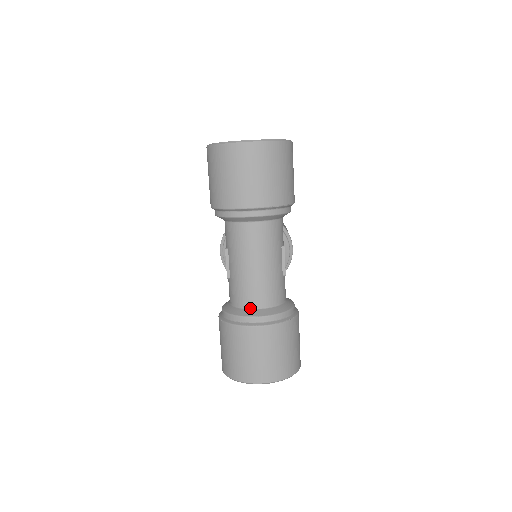
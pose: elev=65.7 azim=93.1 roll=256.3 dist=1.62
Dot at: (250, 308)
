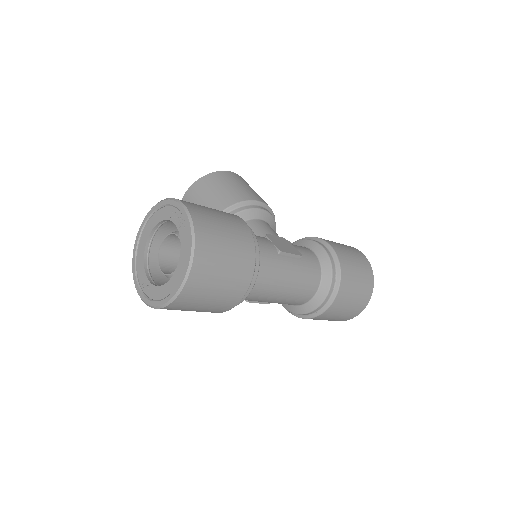
Dot at: (309, 300)
